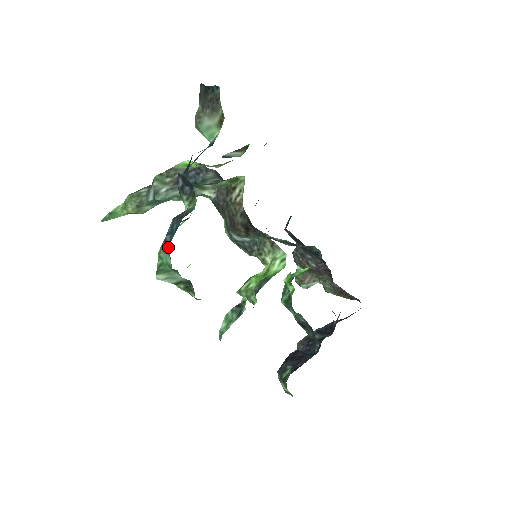
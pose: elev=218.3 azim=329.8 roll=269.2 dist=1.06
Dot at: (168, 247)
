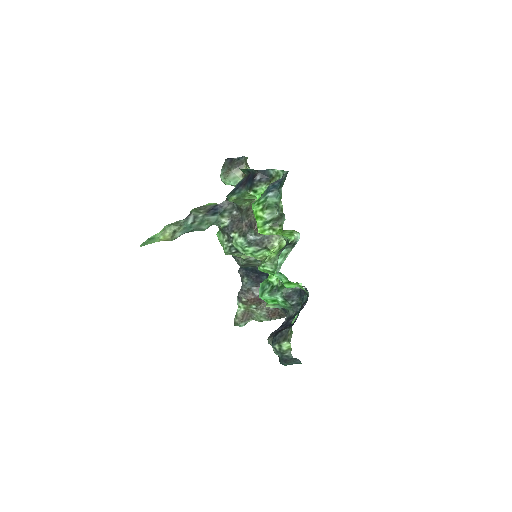
Dot at: (277, 191)
